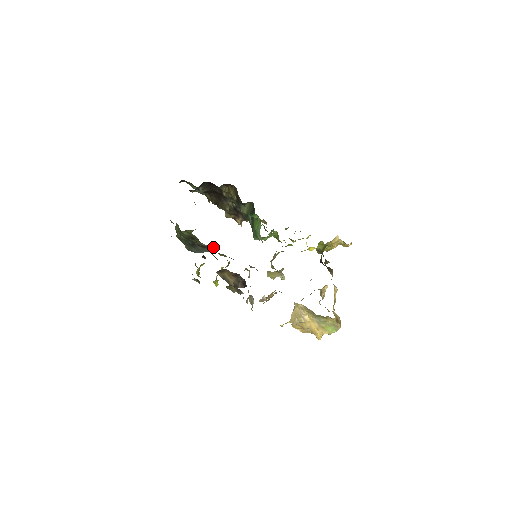
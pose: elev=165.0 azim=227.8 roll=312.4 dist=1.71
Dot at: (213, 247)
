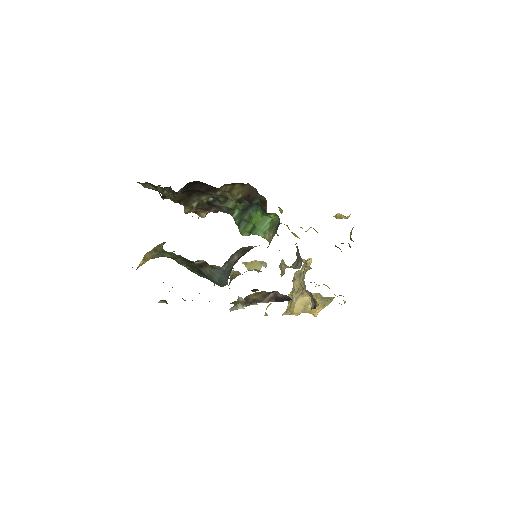
Dot at: (205, 261)
